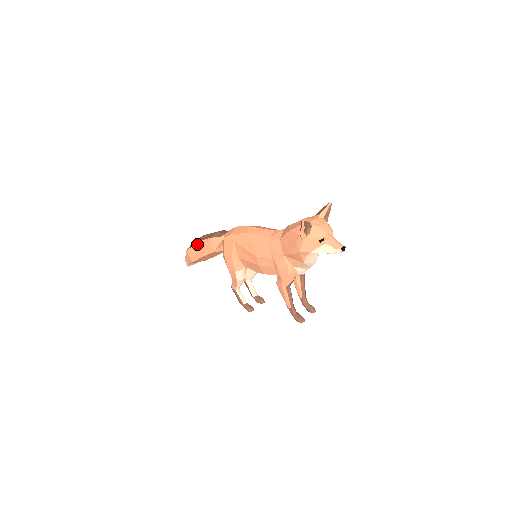
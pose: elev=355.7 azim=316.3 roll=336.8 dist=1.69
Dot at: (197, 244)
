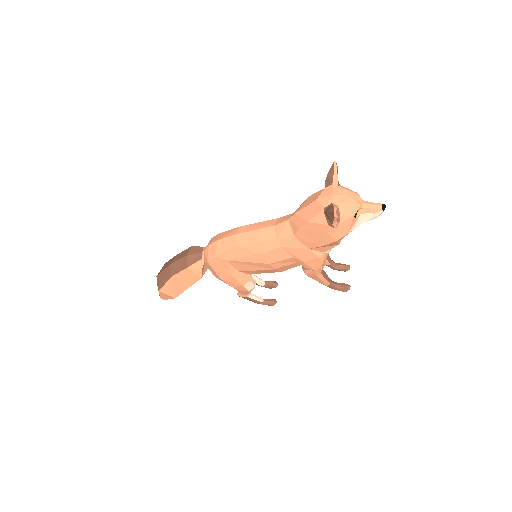
Dot at: (170, 280)
